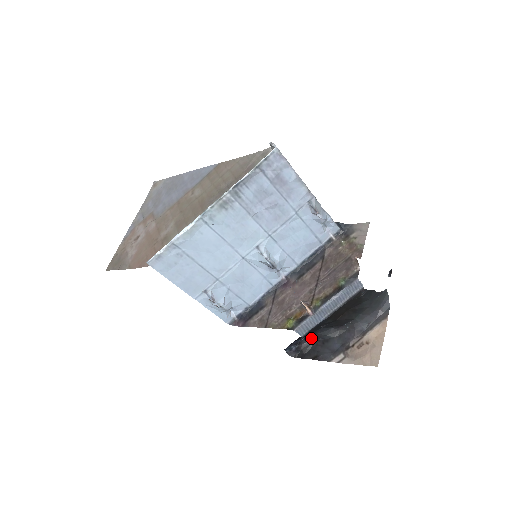
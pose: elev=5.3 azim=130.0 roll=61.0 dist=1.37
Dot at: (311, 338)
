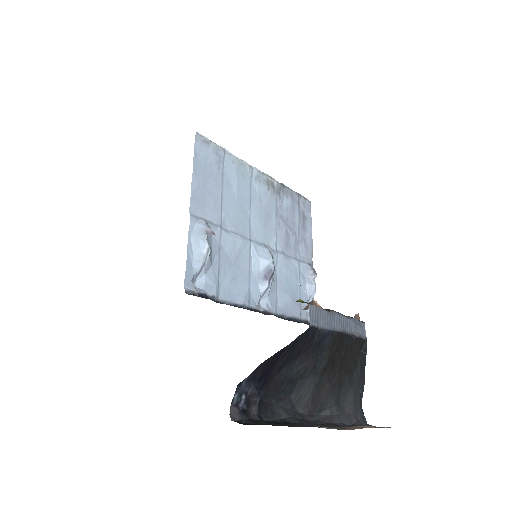
Dot at: (266, 410)
